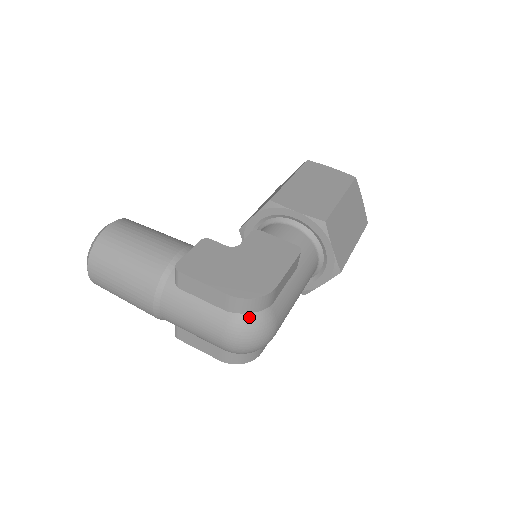
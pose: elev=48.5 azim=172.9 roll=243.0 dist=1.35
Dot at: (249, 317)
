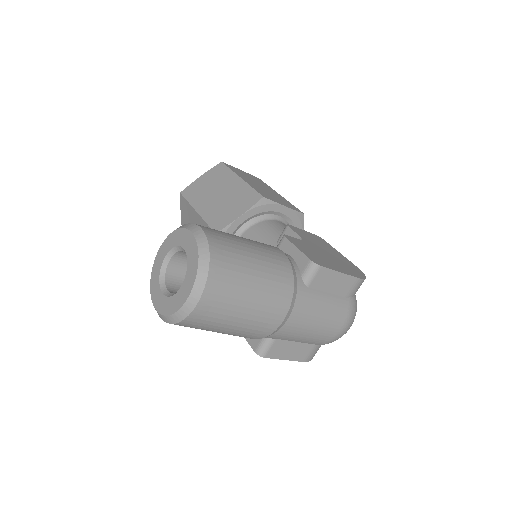
Dot at: occluded
